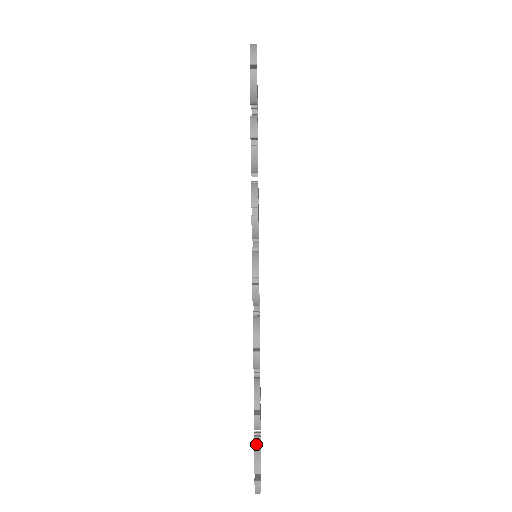
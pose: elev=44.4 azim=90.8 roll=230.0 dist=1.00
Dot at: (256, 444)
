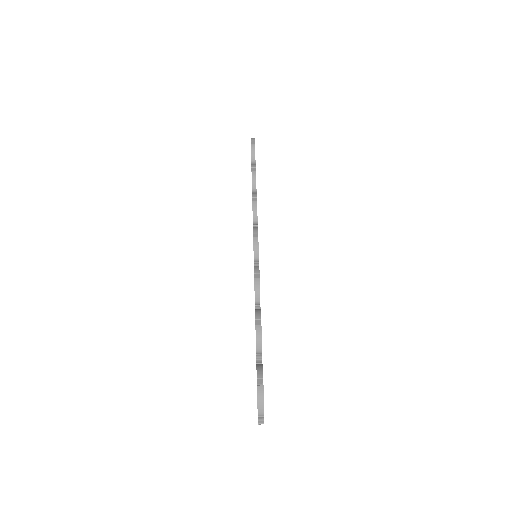
Dot at: (258, 364)
